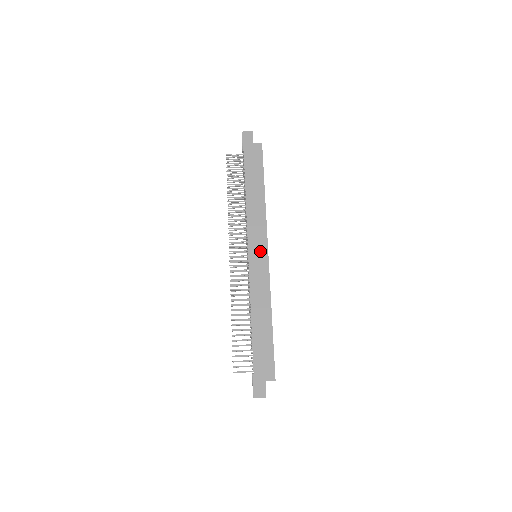
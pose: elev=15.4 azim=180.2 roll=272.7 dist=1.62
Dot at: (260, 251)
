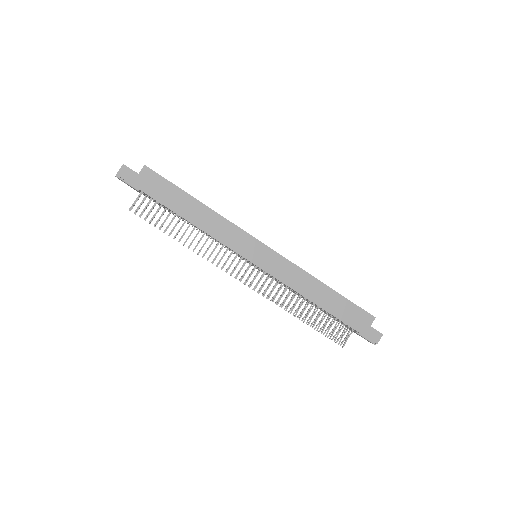
Dot at: (258, 251)
